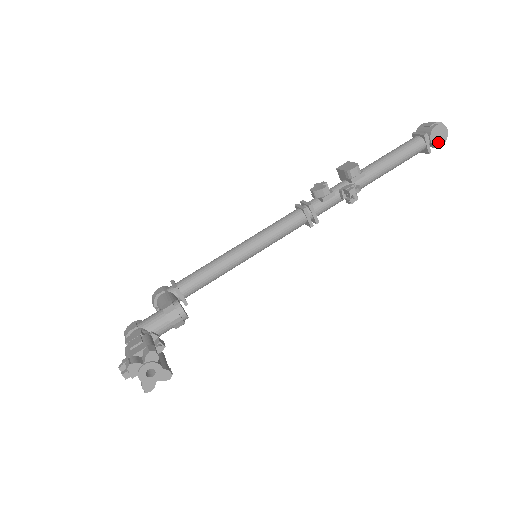
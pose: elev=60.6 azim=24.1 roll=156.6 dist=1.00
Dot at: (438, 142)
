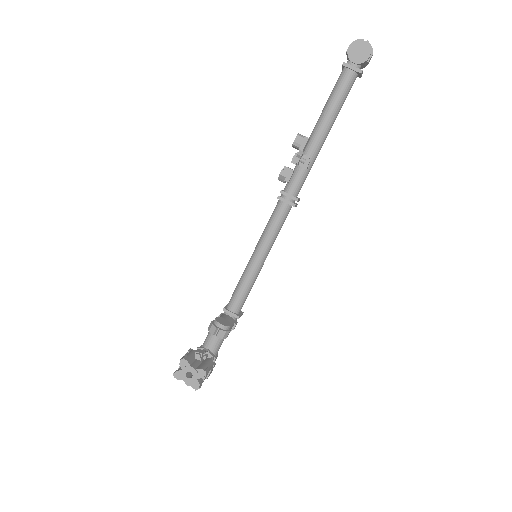
Dot at: (363, 57)
